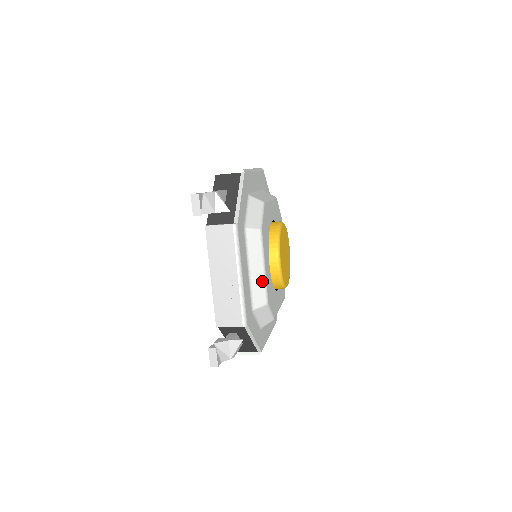
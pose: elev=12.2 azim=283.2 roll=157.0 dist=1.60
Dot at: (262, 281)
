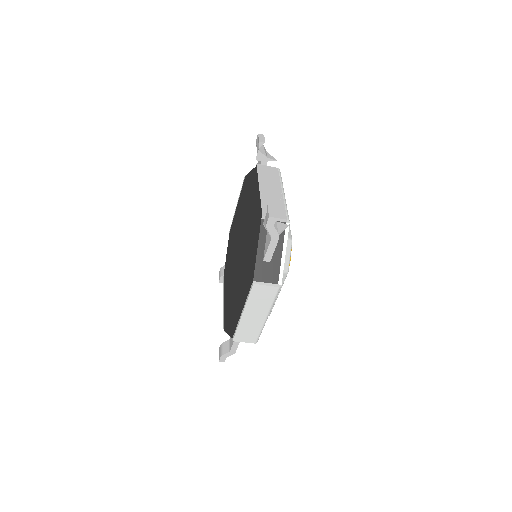
Dot at: occluded
